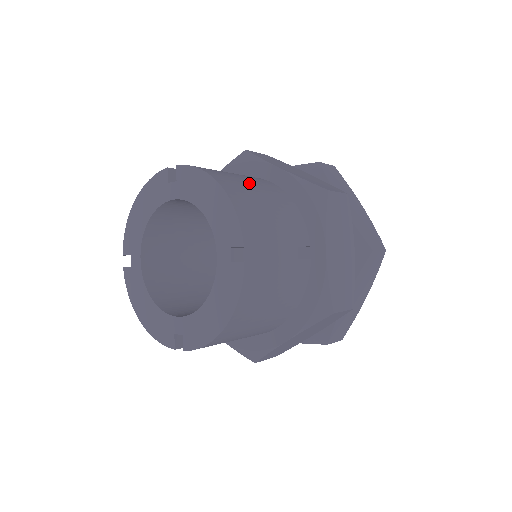
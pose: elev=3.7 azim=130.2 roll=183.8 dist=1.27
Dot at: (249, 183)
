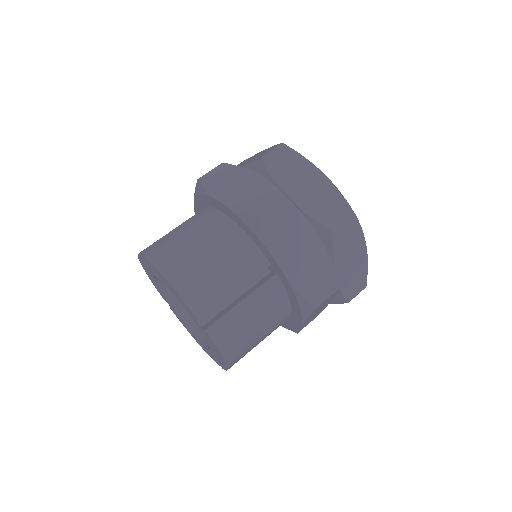
Dot at: (193, 244)
